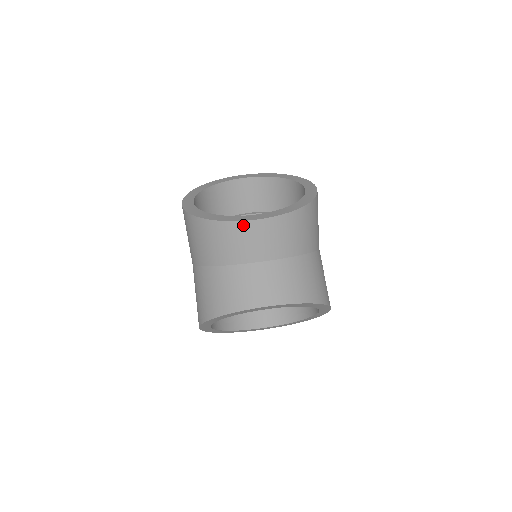
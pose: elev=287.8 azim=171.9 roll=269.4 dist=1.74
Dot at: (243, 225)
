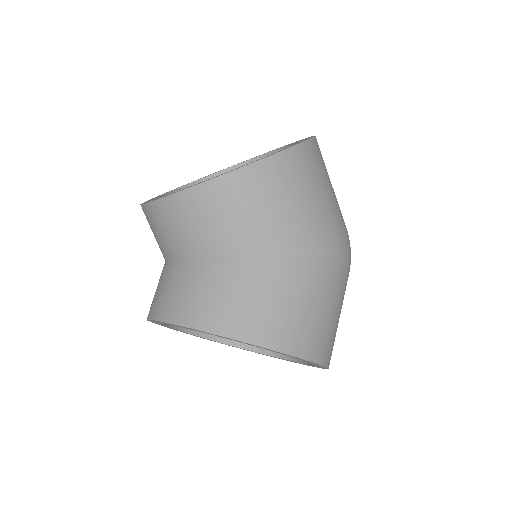
Dot at: (146, 210)
